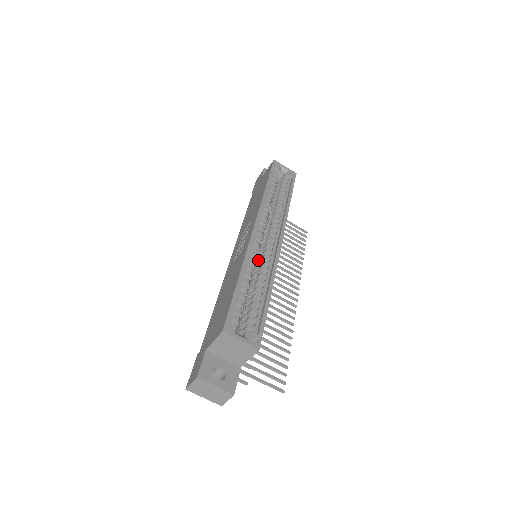
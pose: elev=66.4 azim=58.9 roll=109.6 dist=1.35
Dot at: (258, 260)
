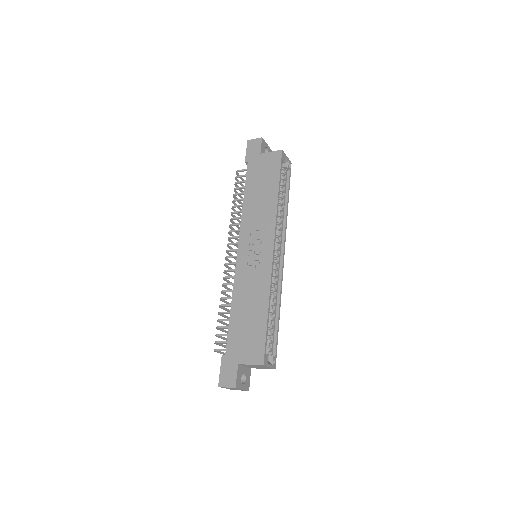
Dot at: occluded
